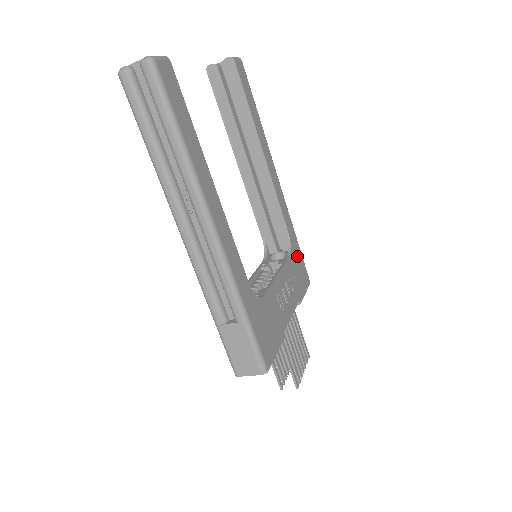
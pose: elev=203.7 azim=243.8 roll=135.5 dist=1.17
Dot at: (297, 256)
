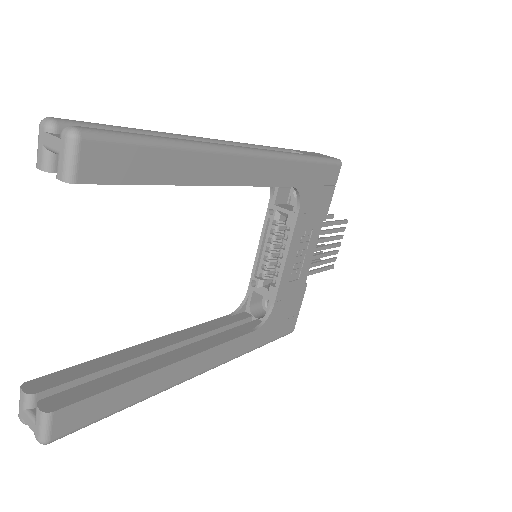
Dot at: (313, 181)
